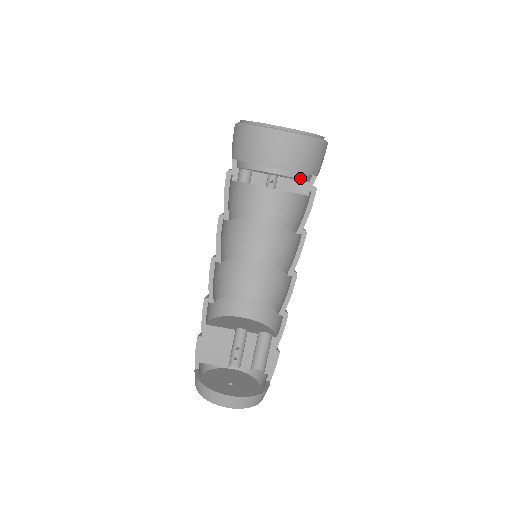
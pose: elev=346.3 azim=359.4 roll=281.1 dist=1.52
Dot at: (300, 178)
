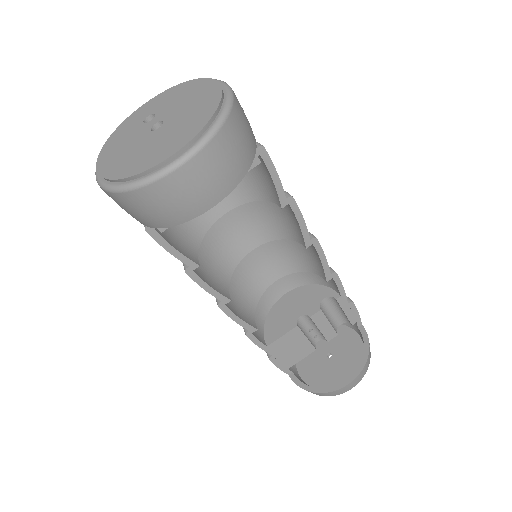
Dot at: occluded
